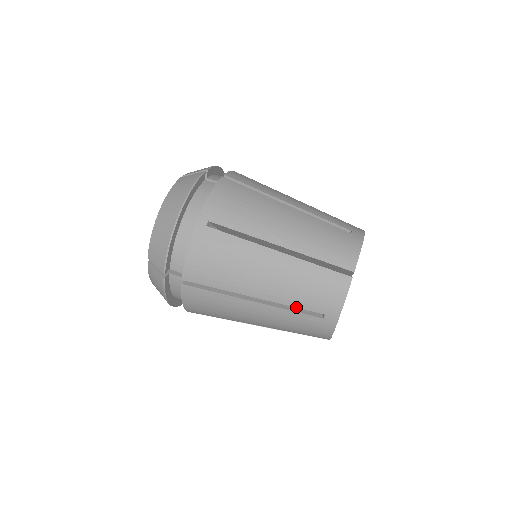
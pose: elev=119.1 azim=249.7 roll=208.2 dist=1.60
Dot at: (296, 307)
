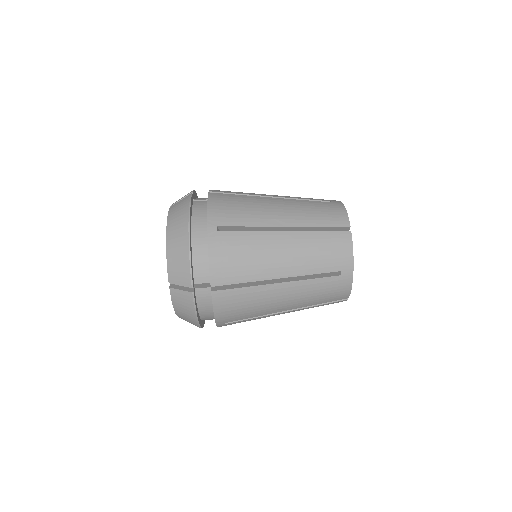
Dot at: (316, 273)
